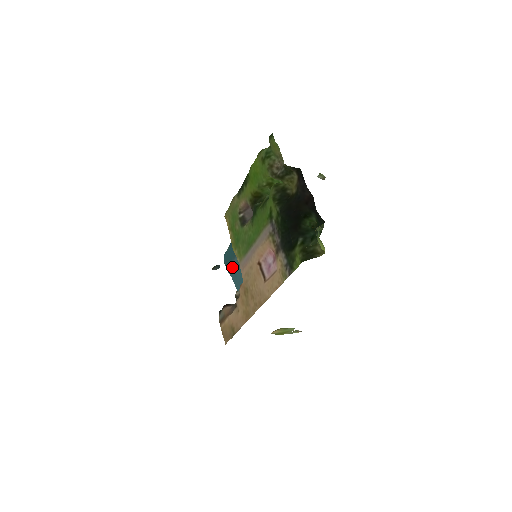
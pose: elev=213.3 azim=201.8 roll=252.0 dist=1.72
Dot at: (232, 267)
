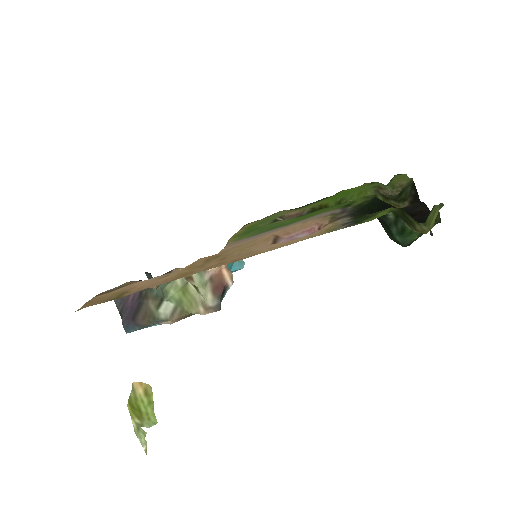
Dot at: occluded
